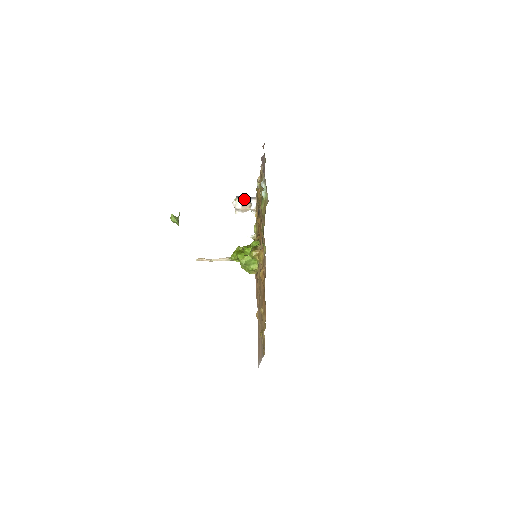
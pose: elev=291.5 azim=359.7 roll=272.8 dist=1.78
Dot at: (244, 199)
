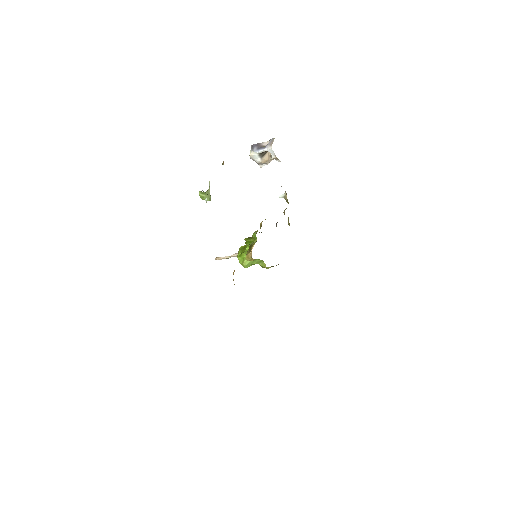
Dot at: (259, 149)
